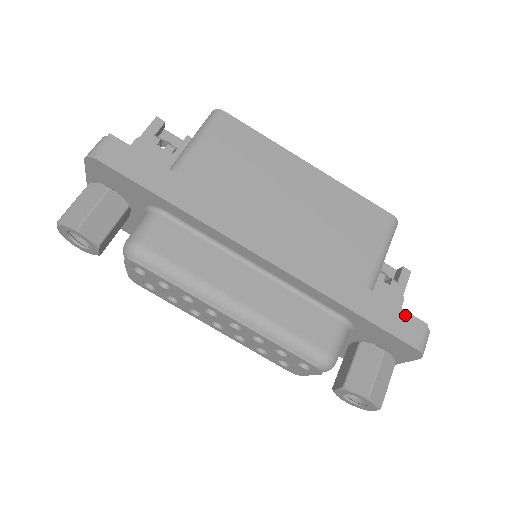
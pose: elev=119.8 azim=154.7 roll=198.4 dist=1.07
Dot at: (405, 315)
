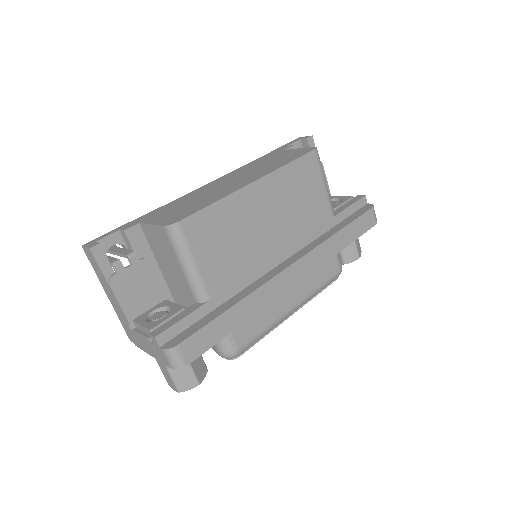
Dot at: (363, 215)
